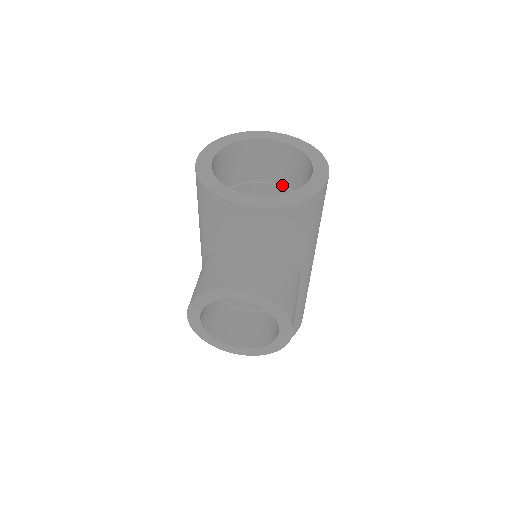
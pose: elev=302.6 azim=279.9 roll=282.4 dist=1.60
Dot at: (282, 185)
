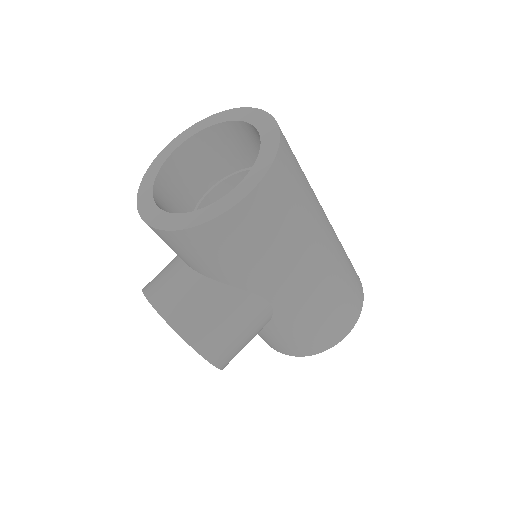
Dot at: occluded
